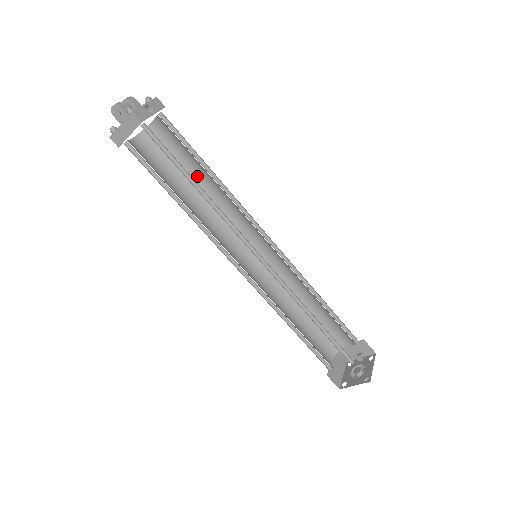
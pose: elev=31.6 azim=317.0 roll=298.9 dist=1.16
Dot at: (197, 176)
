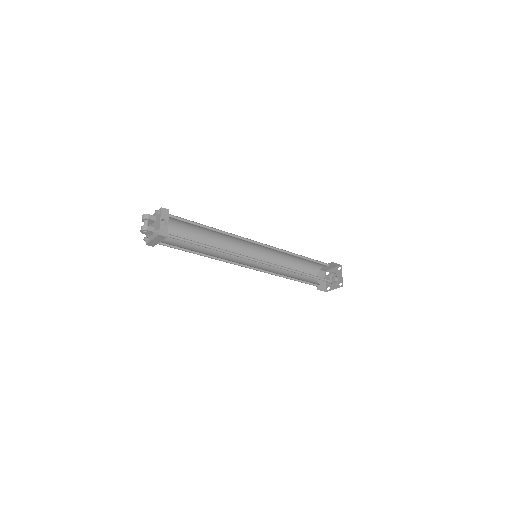
Dot at: (202, 230)
